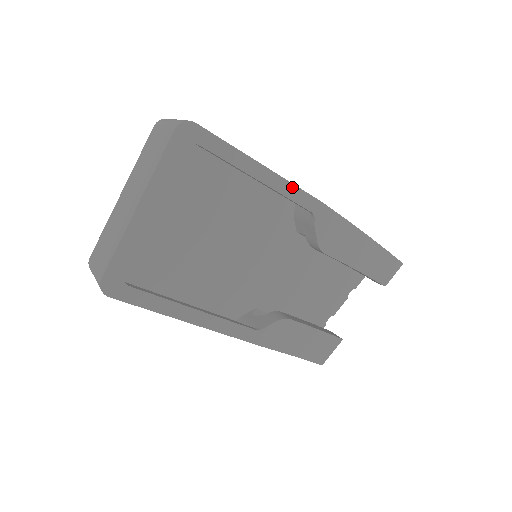
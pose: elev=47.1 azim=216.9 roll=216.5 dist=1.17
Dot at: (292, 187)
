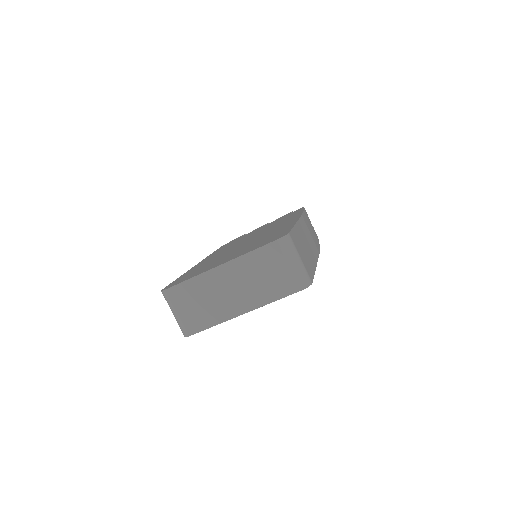
Dot at: occluded
